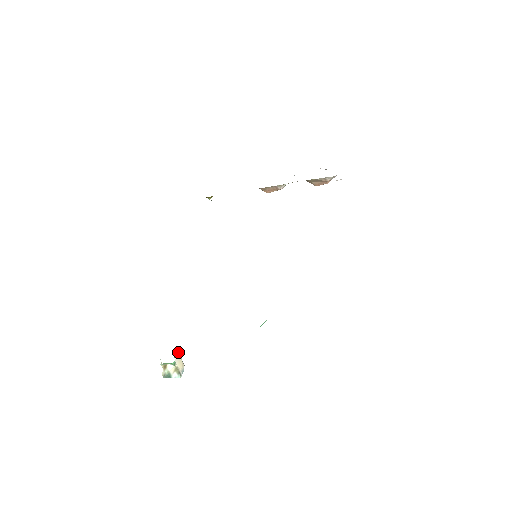
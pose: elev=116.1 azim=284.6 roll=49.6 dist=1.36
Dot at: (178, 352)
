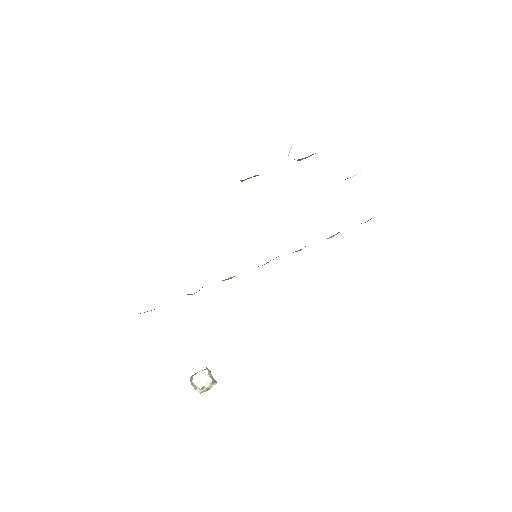
Dot at: occluded
